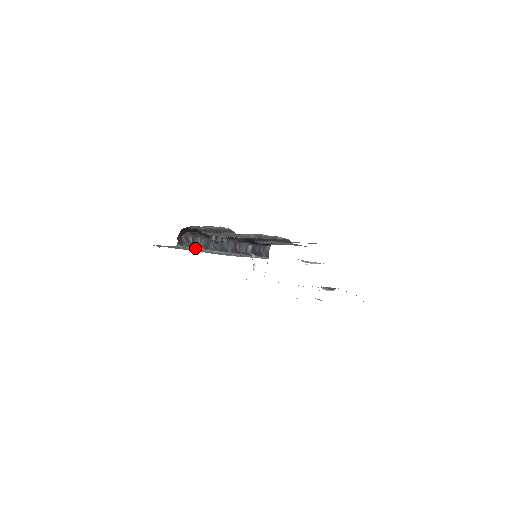
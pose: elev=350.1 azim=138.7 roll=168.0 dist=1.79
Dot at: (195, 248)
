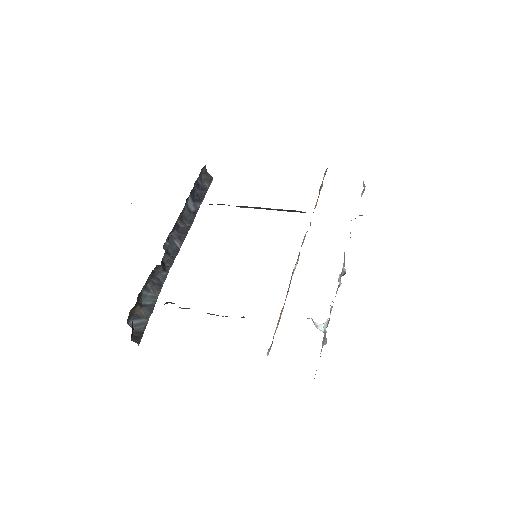
Dot at: (153, 309)
